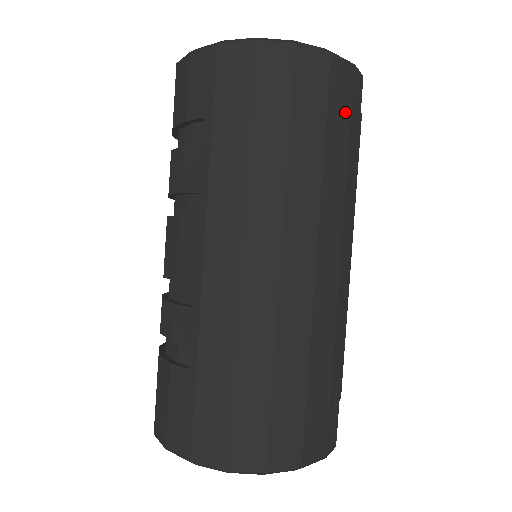
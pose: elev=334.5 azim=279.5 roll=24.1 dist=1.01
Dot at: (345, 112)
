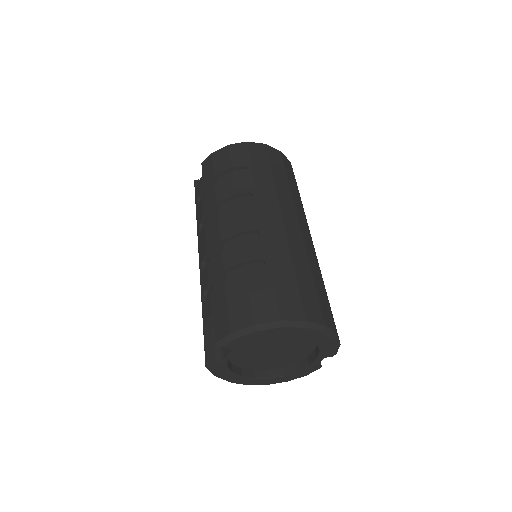
Dot at: occluded
